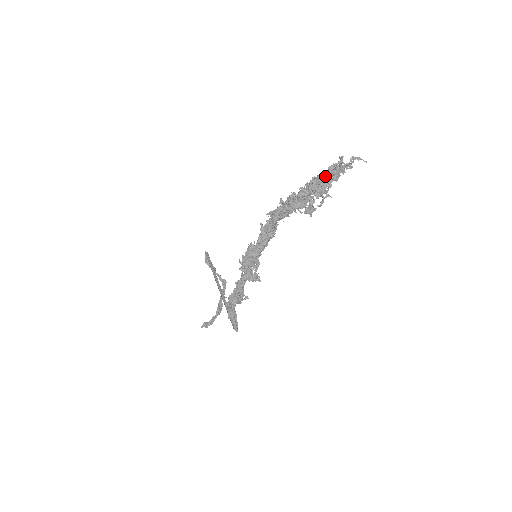
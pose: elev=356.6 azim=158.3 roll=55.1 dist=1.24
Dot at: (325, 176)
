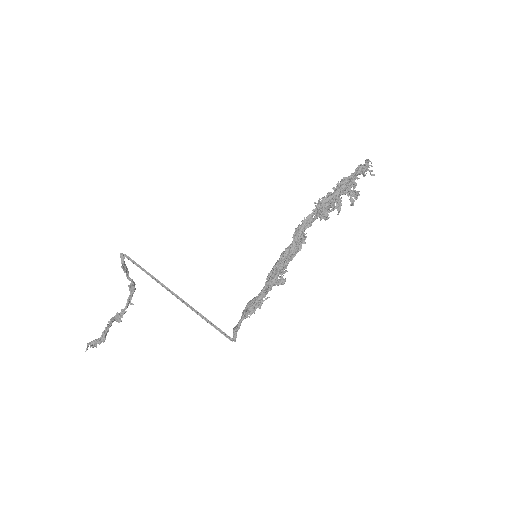
Dot at: (357, 177)
